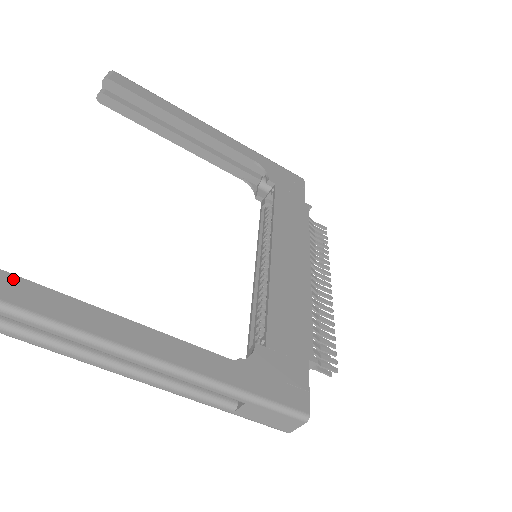
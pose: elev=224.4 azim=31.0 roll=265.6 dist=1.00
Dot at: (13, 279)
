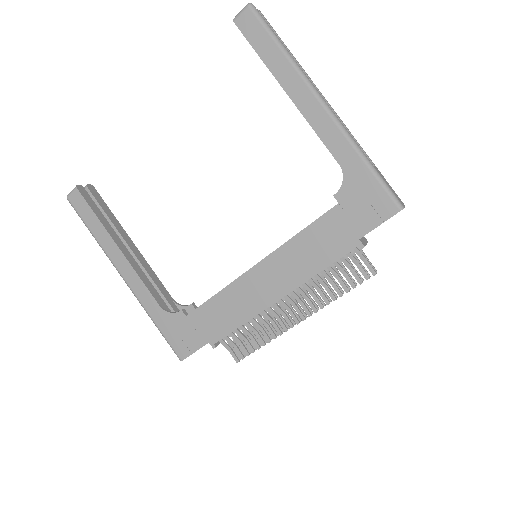
Dot at: (88, 207)
